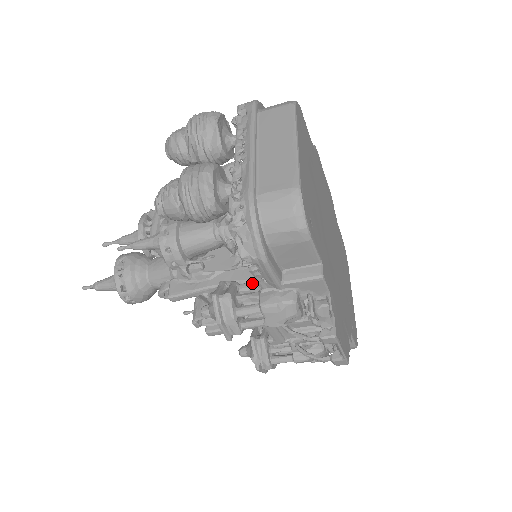
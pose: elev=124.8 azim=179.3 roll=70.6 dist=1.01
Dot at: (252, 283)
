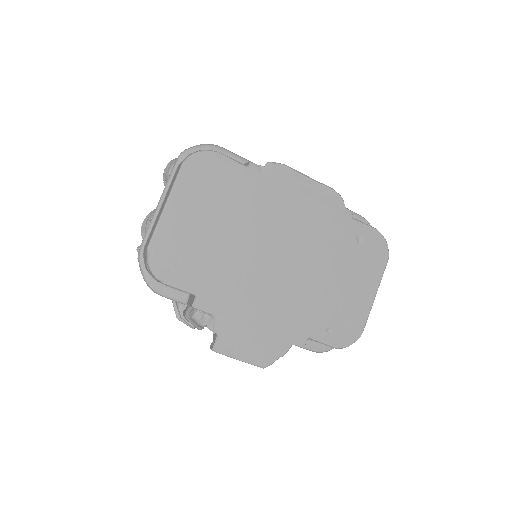
Dot at: occluded
